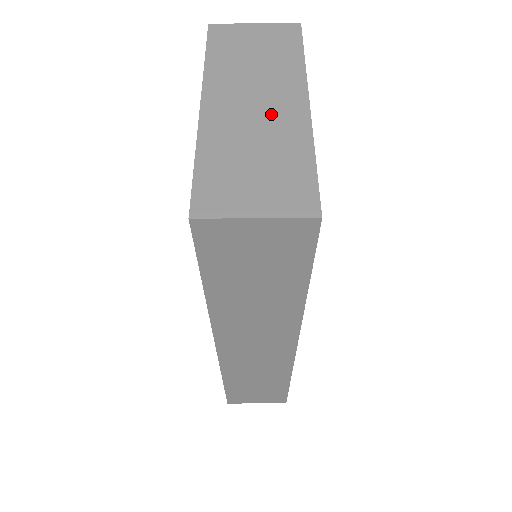
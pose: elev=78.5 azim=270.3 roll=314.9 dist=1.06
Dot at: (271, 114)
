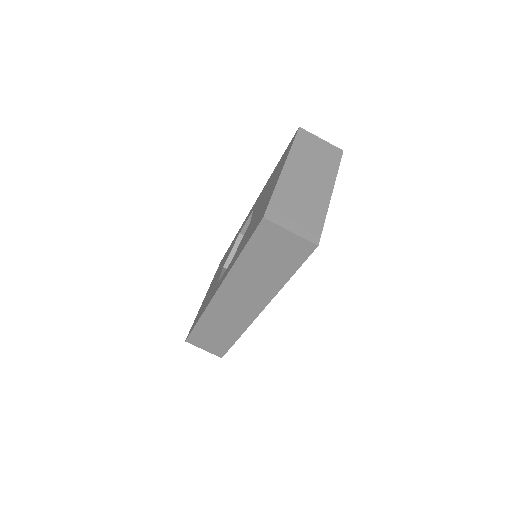
Dot at: (313, 189)
